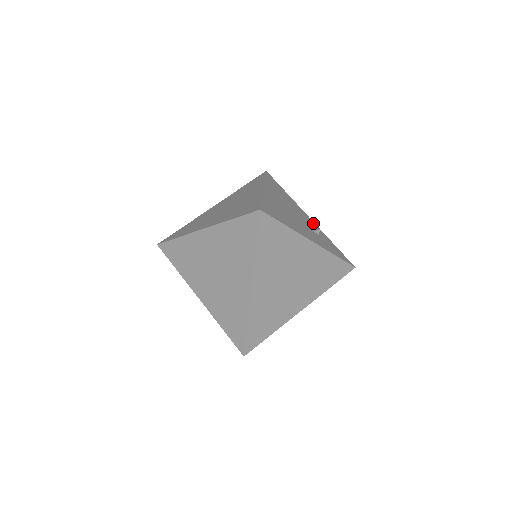
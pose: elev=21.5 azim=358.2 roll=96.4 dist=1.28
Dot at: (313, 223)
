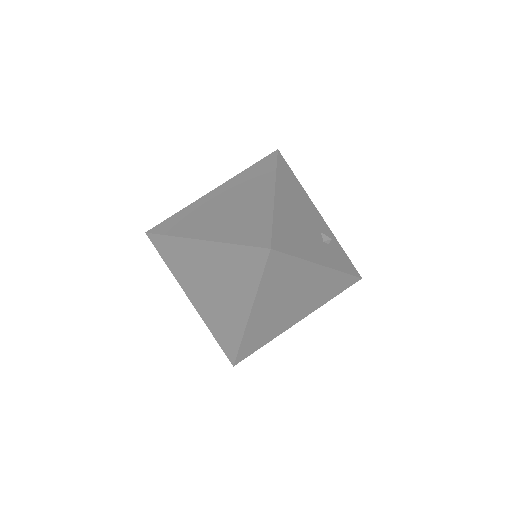
Dot at: (324, 223)
